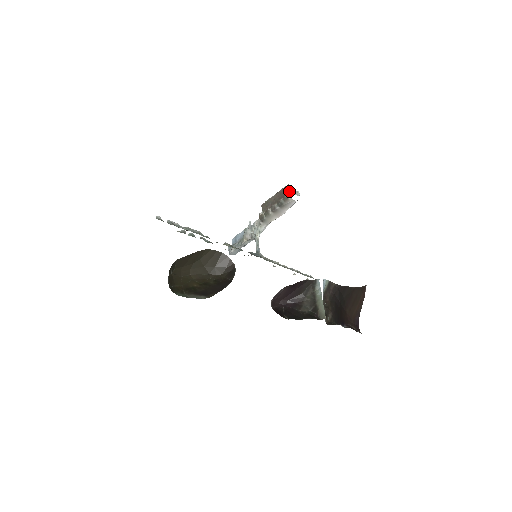
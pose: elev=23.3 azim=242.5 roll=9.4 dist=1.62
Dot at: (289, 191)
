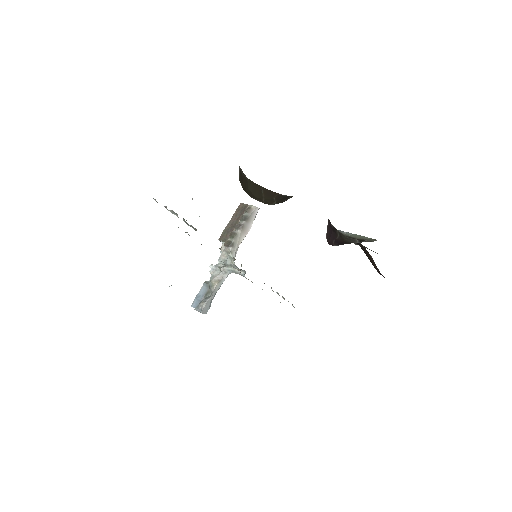
Dot at: (245, 206)
